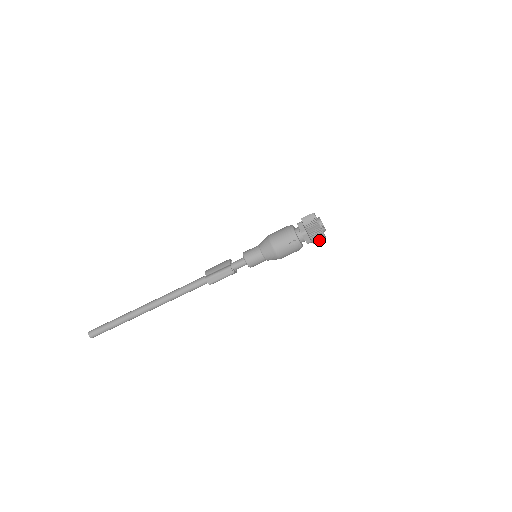
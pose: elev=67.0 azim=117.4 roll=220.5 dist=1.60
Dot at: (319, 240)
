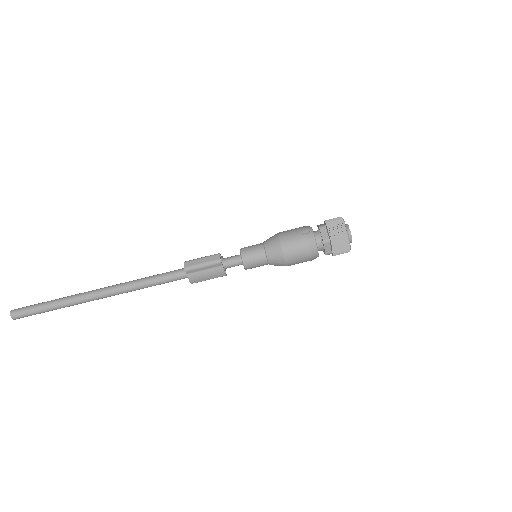
Dot at: (340, 241)
